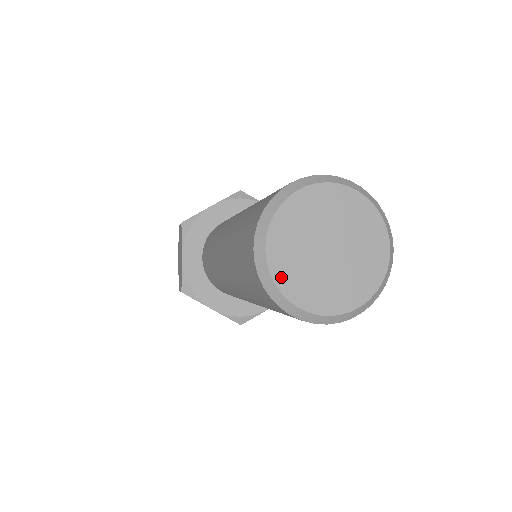
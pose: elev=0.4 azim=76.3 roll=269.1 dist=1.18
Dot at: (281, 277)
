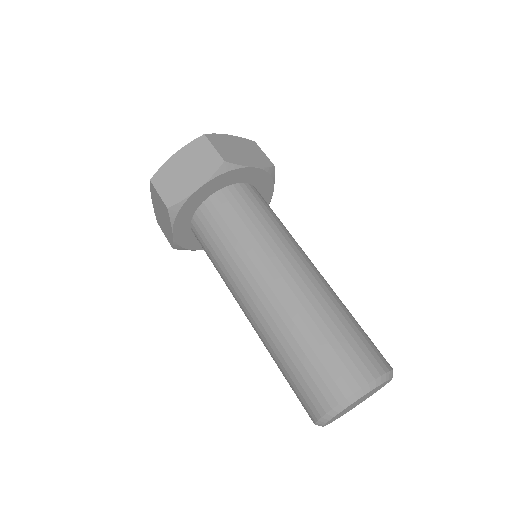
Dot at: occluded
